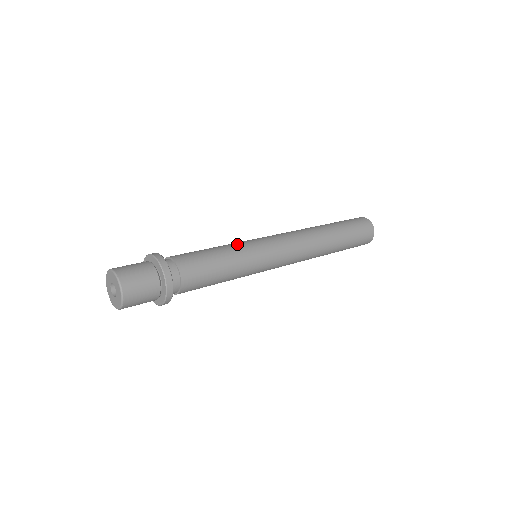
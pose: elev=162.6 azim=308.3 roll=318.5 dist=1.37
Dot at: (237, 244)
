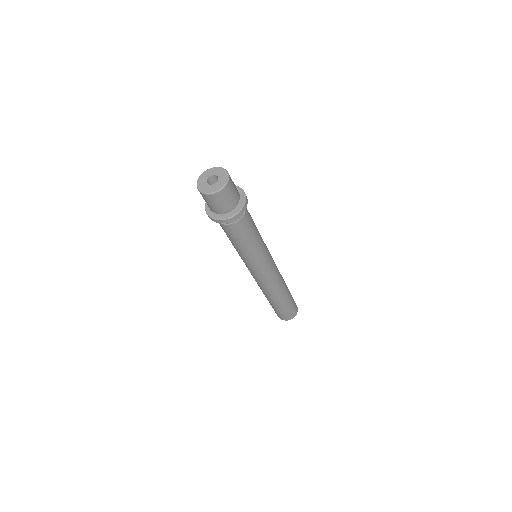
Dot at: occluded
